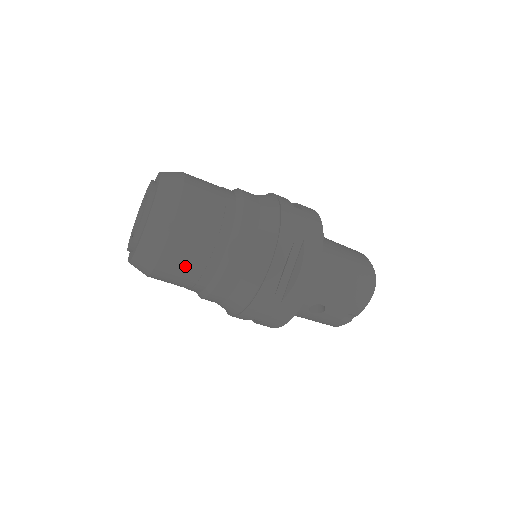
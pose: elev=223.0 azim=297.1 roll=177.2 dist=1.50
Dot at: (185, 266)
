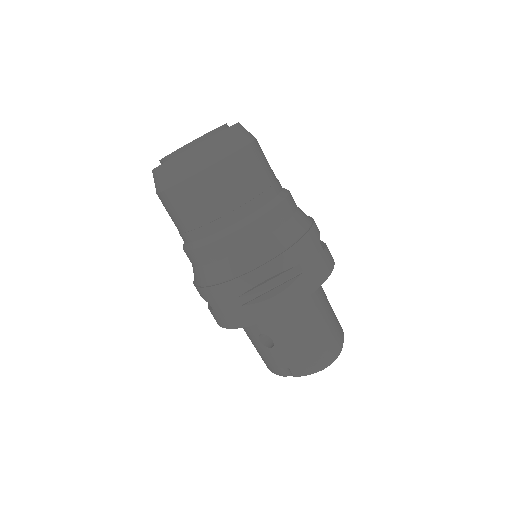
Dot at: (190, 209)
